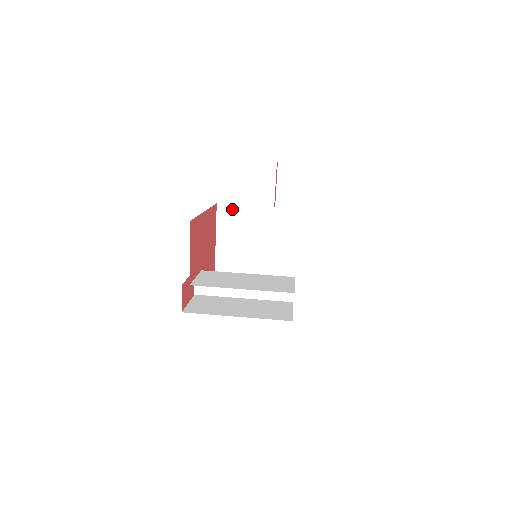
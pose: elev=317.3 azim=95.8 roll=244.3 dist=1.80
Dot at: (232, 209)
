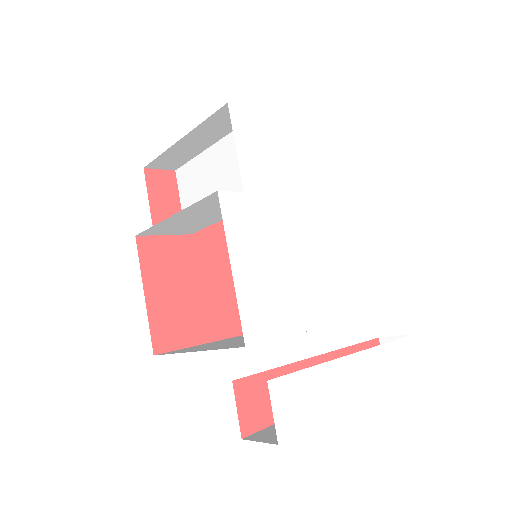
Dot at: occluded
